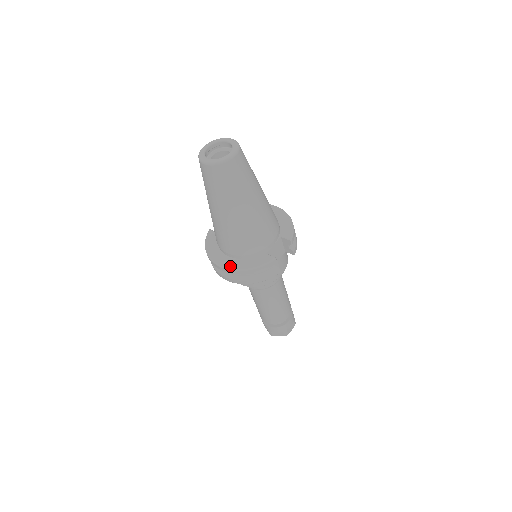
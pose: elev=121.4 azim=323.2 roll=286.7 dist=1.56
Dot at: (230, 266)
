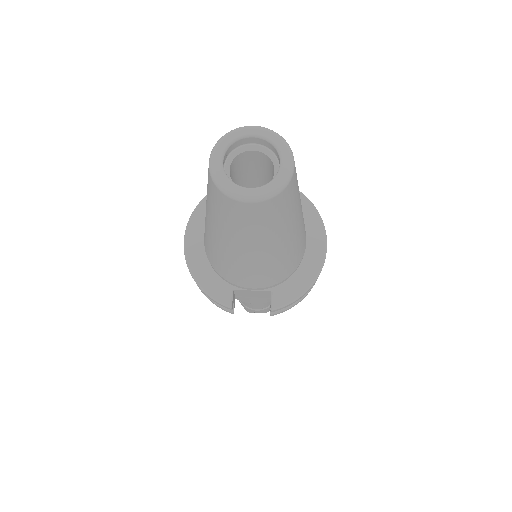
Dot at: (190, 253)
